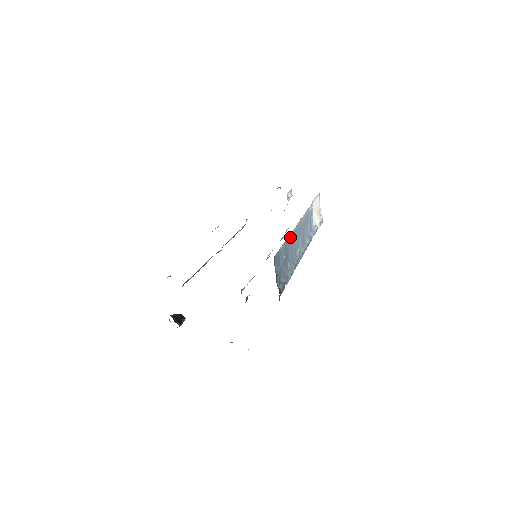
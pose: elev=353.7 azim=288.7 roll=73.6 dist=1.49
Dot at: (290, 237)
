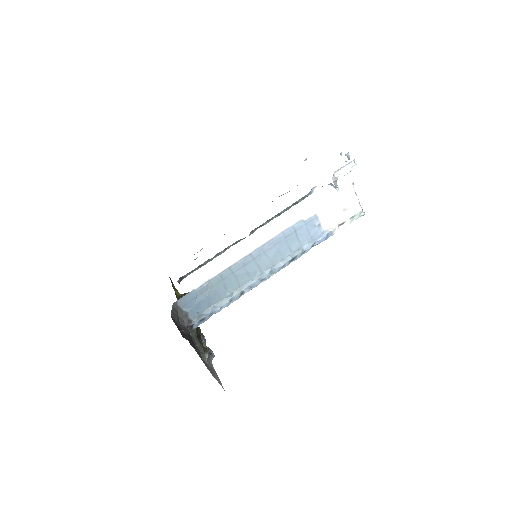
Dot at: (227, 270)
